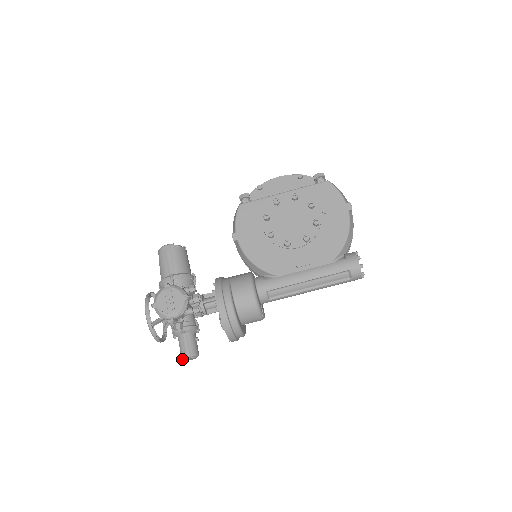
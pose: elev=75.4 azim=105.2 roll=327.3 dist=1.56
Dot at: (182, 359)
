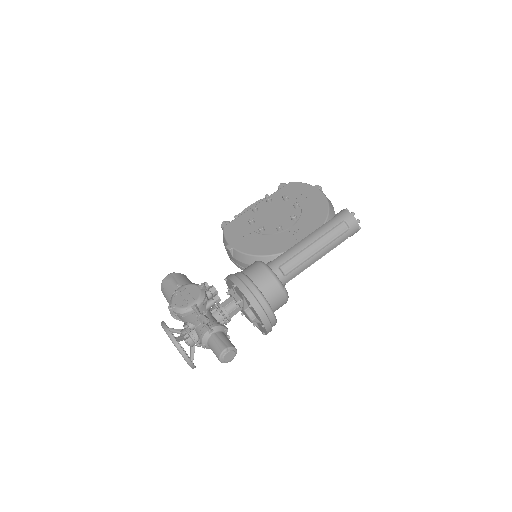
Dot at: (220, 359)
